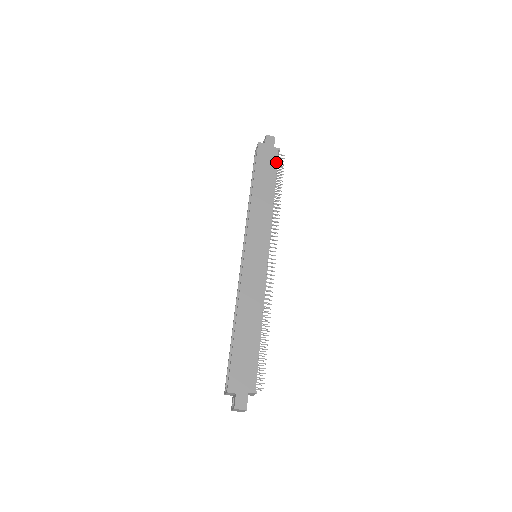
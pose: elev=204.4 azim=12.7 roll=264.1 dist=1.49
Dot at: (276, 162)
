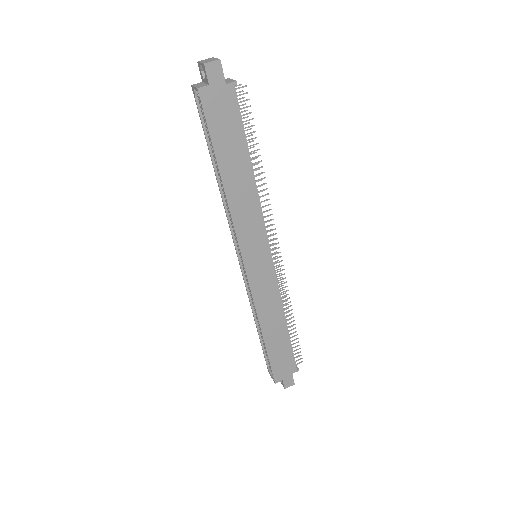
Dot at: (238, 113)
